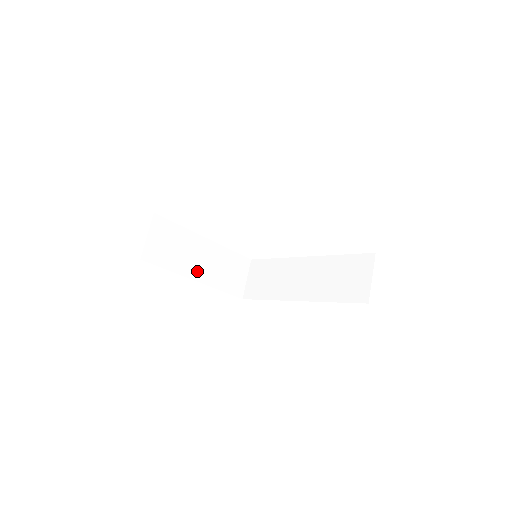
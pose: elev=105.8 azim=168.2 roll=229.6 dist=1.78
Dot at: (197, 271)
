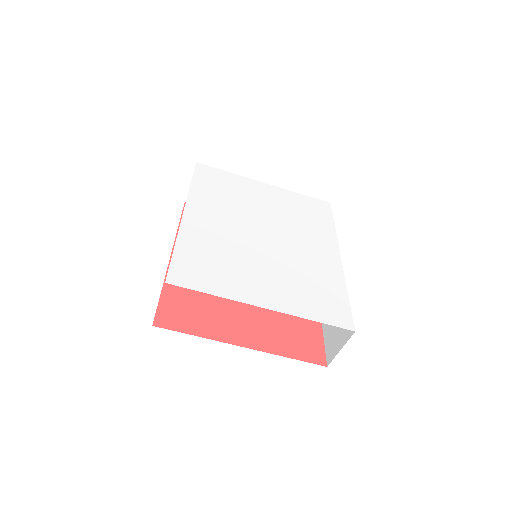
Dot at: occluded
